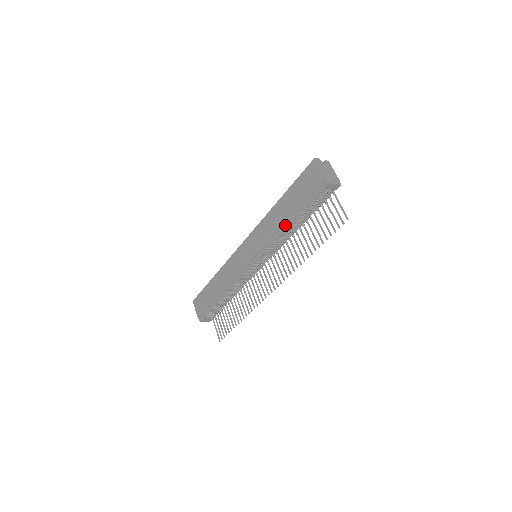
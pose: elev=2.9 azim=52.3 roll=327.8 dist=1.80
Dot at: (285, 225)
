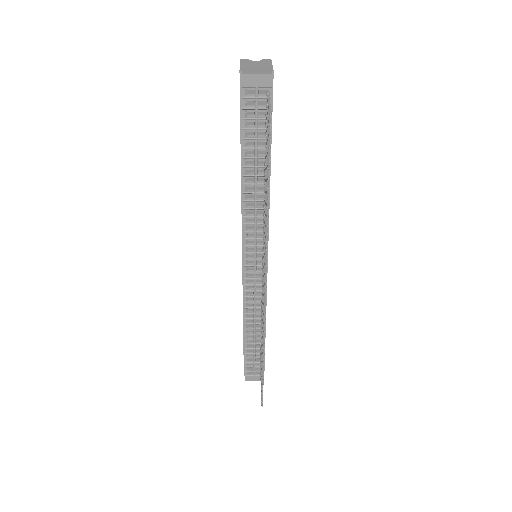
Dot at: (242, 182)
